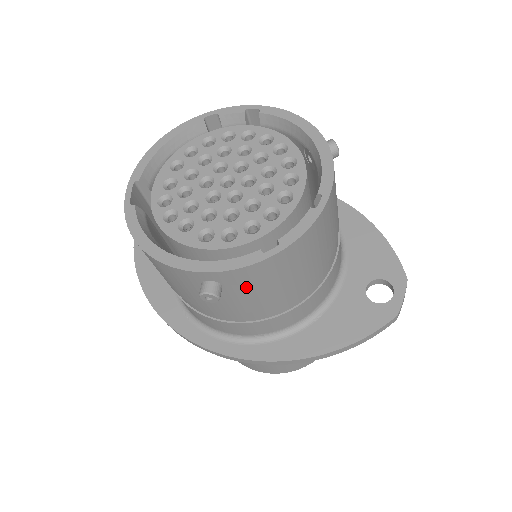
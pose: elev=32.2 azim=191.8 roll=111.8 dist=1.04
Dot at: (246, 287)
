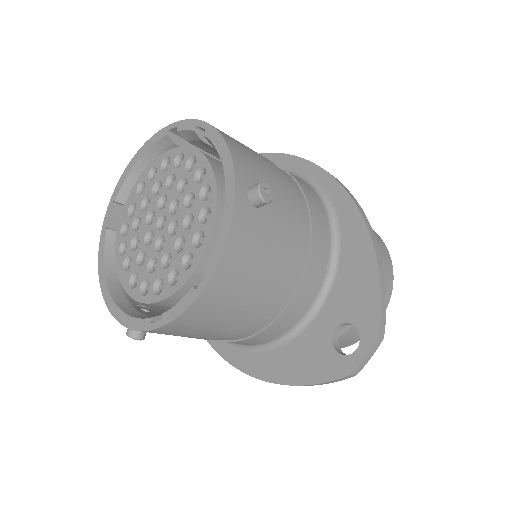
Dot at: occluded
